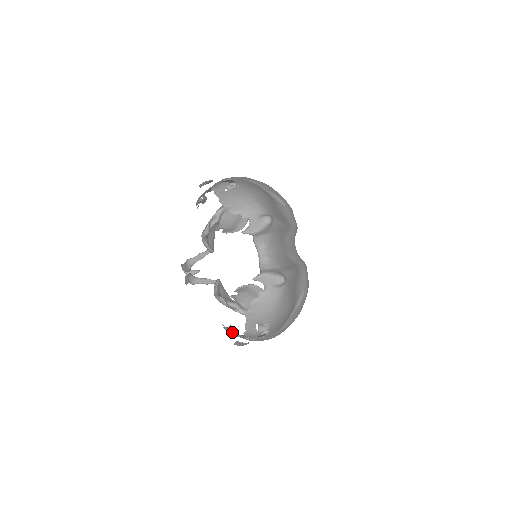
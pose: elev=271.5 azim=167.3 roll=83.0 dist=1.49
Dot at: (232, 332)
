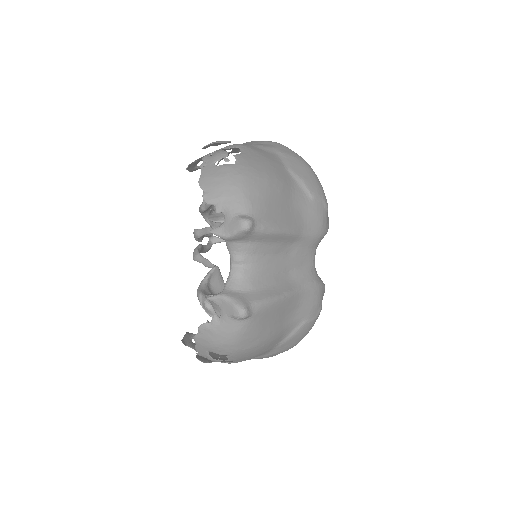
Dot at: (189, 345)
